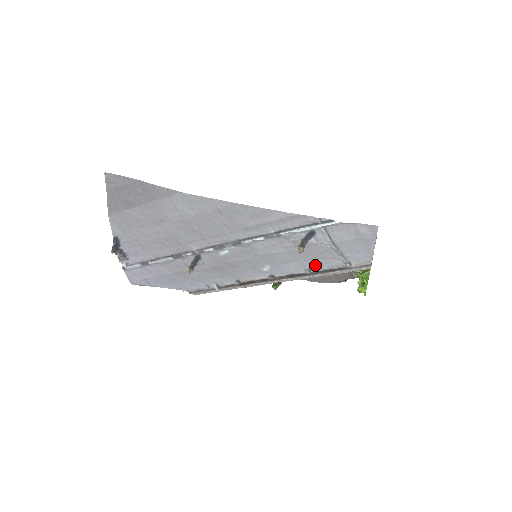
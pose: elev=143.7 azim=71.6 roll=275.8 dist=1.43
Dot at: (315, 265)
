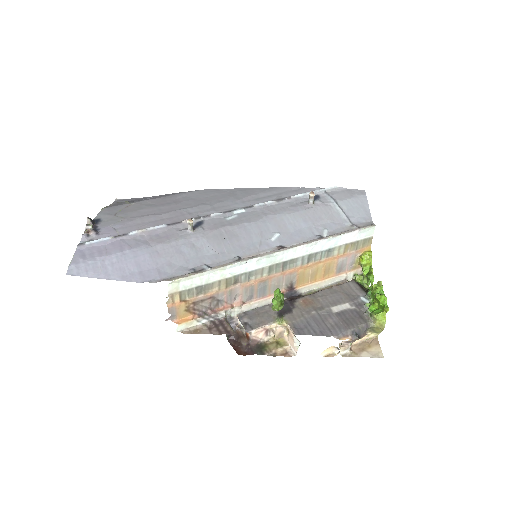
Dot at: (325, 230)
